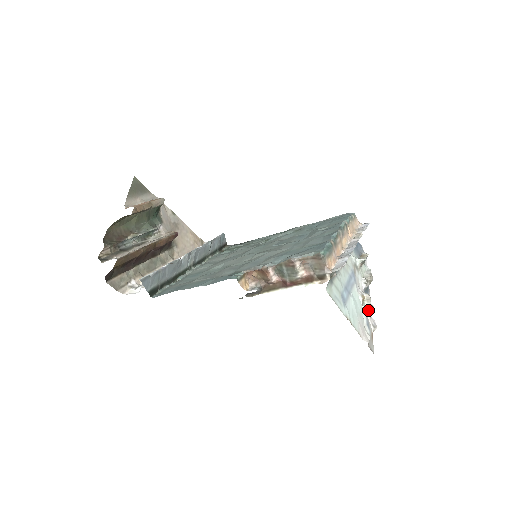
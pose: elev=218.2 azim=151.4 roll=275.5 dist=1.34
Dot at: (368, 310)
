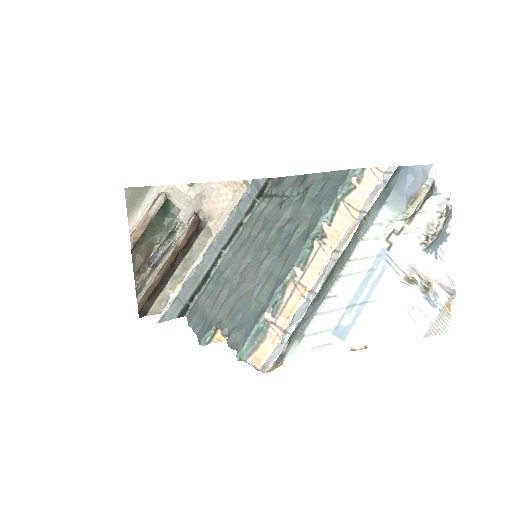
Dot at: (423, 291)
